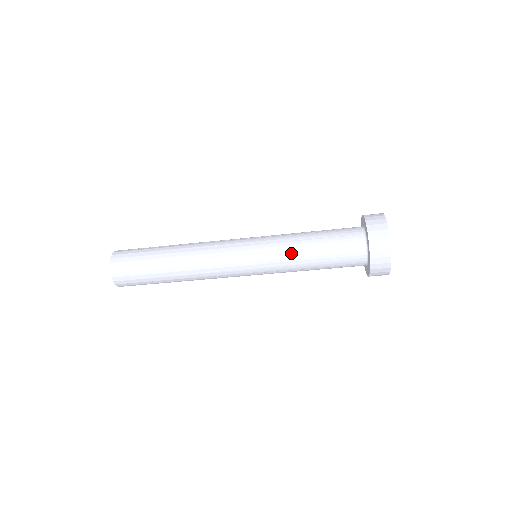
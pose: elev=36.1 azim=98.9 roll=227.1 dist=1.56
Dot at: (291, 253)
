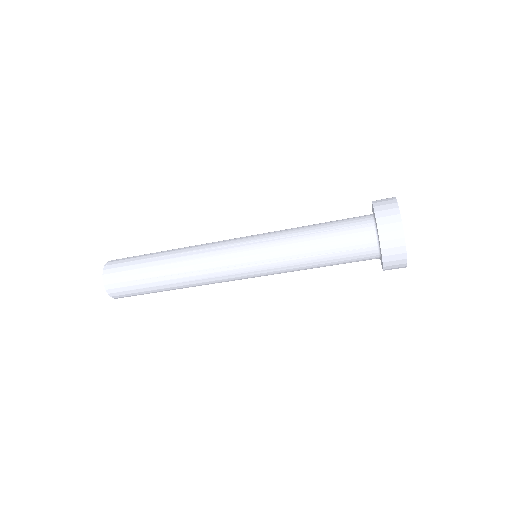
Dot at: (297, 269)
